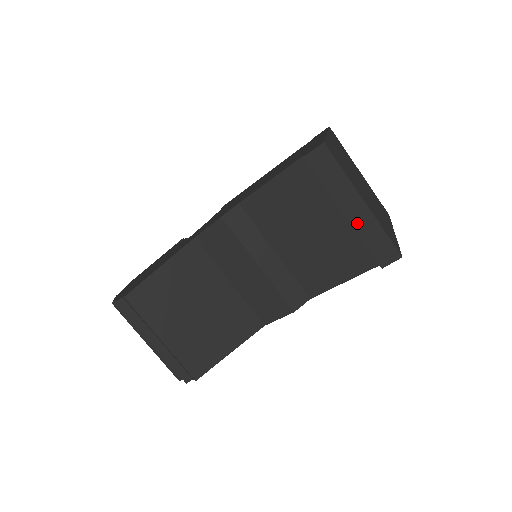
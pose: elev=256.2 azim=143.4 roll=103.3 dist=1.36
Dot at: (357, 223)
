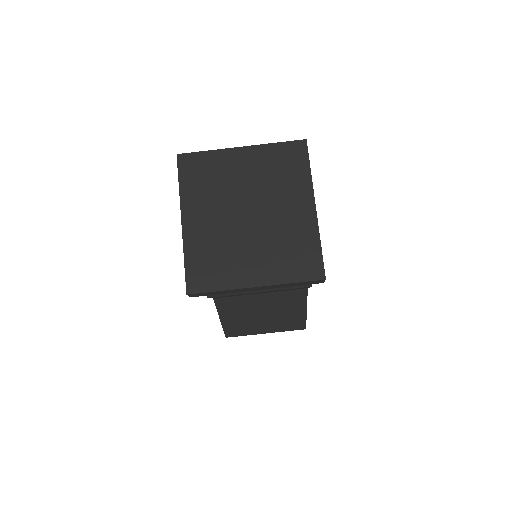
Dot at: (271, 288)
